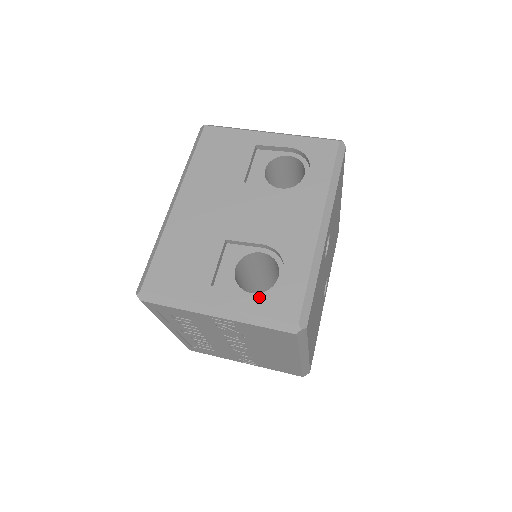
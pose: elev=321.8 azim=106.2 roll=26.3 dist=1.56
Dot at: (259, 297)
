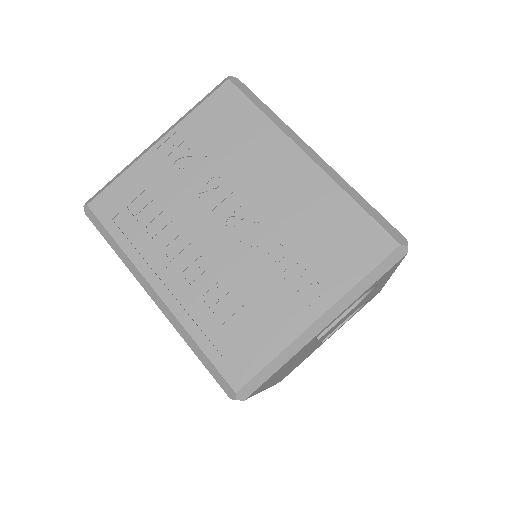
Dot at: occluded
